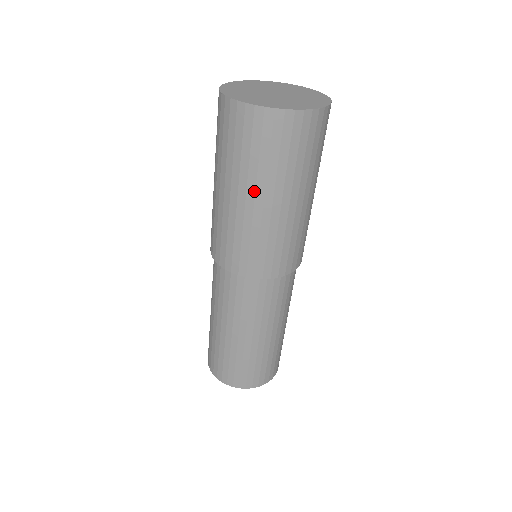
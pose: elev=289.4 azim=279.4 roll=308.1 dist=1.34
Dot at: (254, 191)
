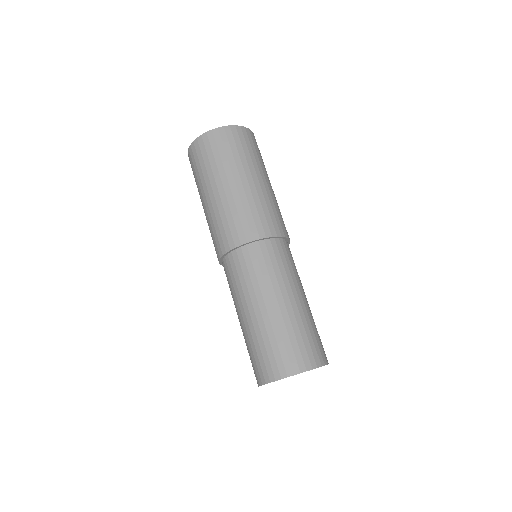
Dot at: (232, 175)
